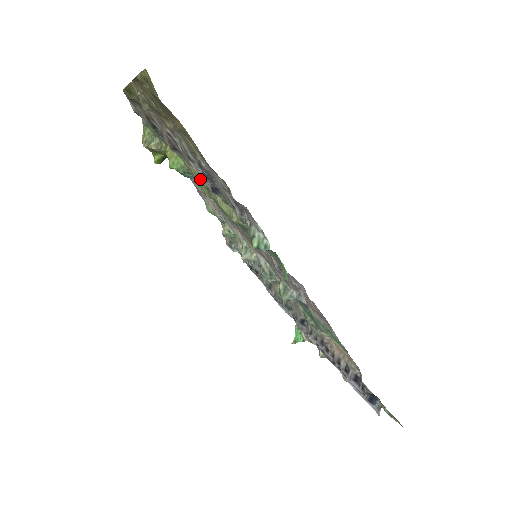
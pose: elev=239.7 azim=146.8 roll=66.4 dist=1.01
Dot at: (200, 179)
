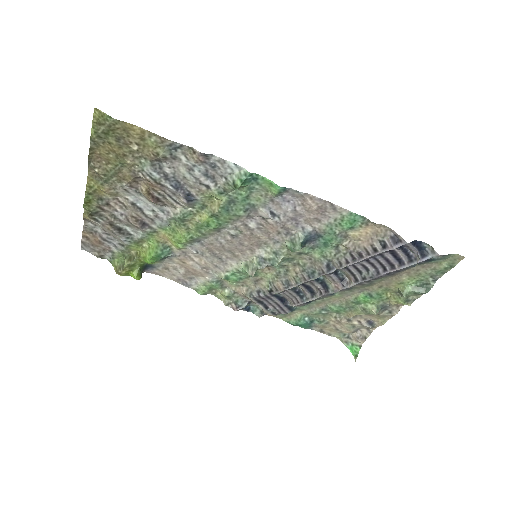
Dot at: (175, 227)
